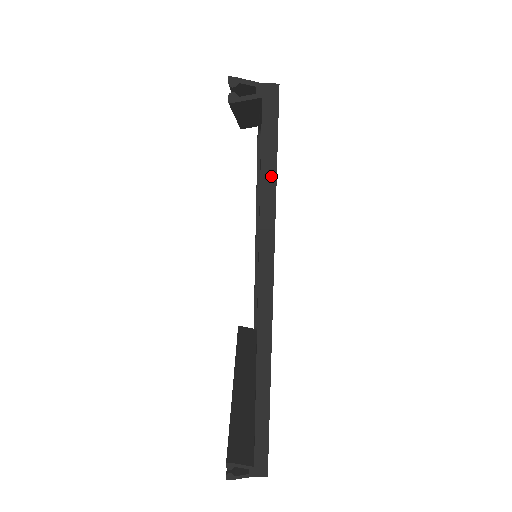
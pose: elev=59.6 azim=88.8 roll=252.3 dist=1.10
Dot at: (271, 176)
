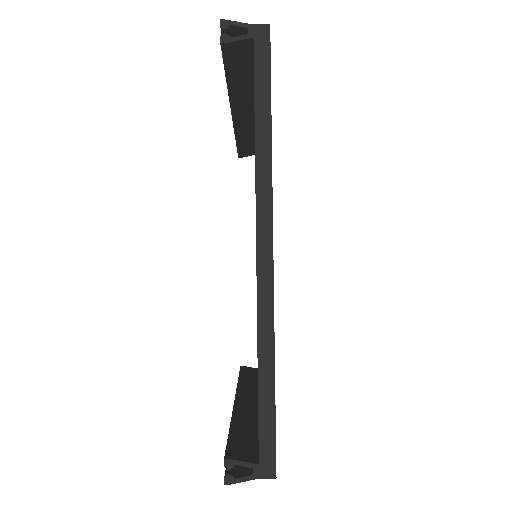
Dot at: (265, 112)
